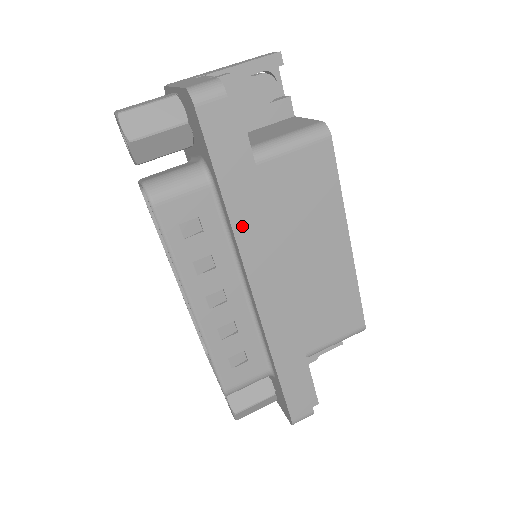
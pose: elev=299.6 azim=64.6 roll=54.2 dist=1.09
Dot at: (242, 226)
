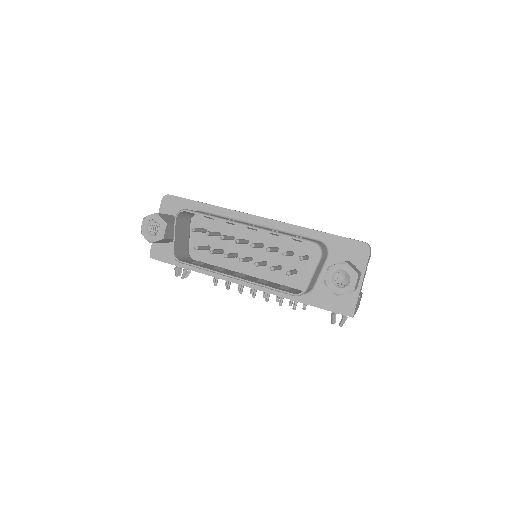
Dot at: occluded
